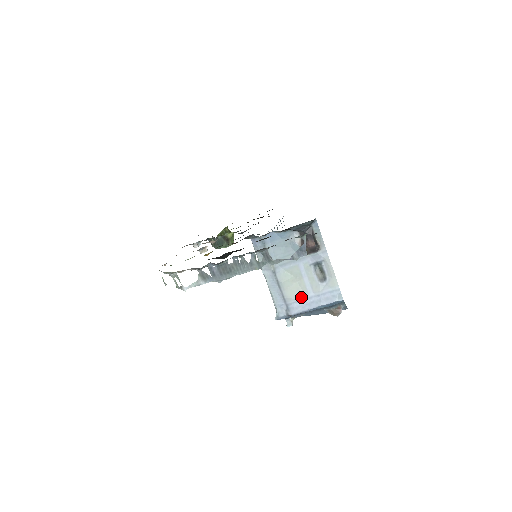
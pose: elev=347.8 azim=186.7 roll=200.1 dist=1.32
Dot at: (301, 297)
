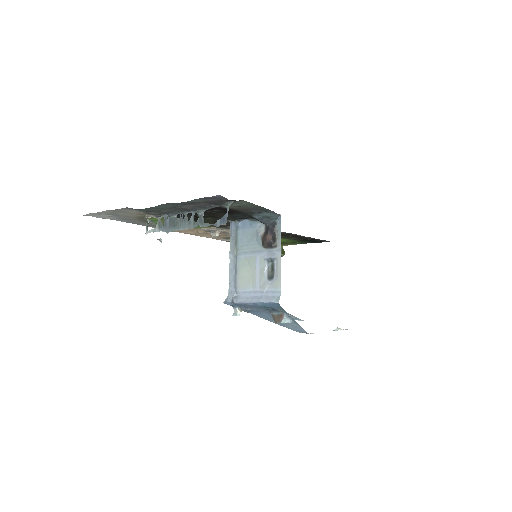
Dot at: (249, 289)
